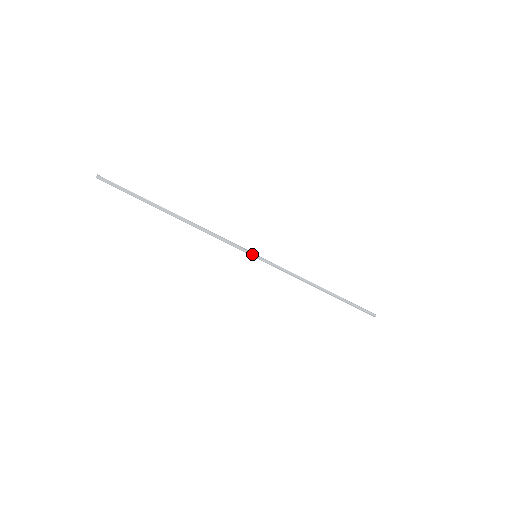
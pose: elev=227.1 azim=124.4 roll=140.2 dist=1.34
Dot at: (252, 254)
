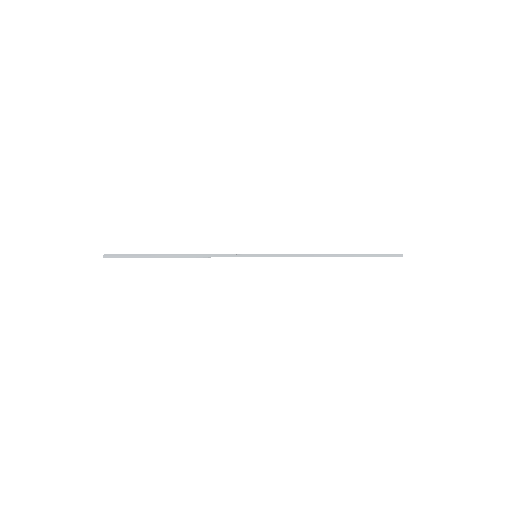
Dot at: occluded
